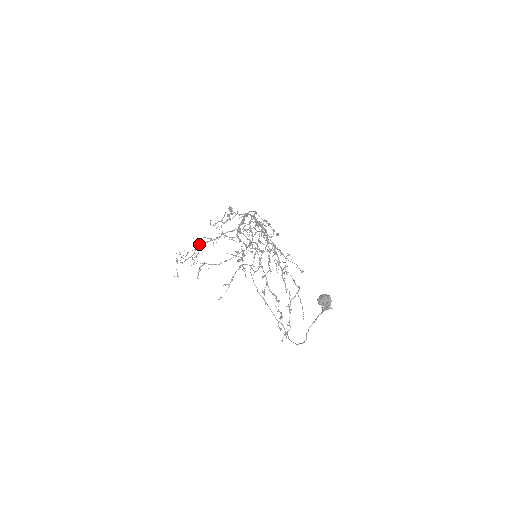
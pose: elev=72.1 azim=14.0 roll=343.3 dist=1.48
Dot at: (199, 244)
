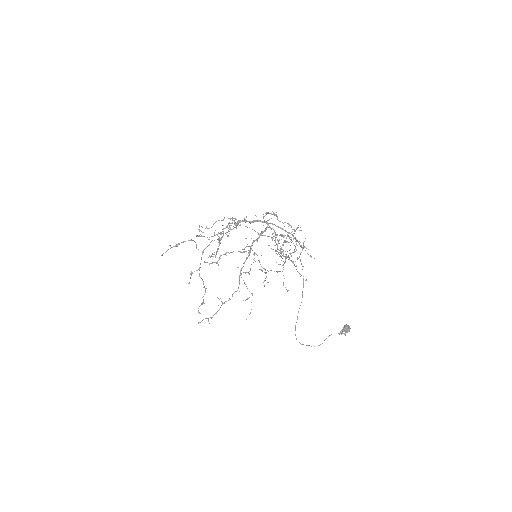
Dot at: occluded
